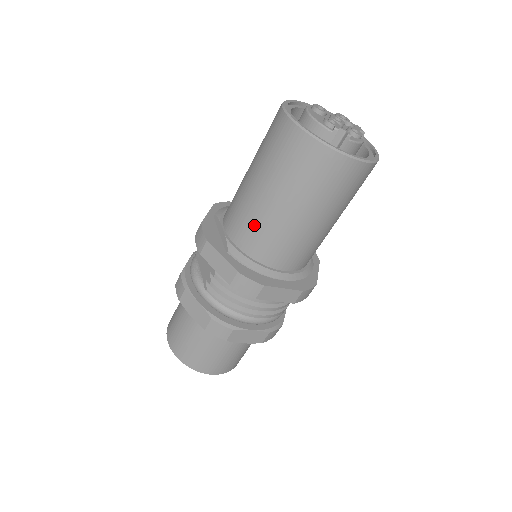
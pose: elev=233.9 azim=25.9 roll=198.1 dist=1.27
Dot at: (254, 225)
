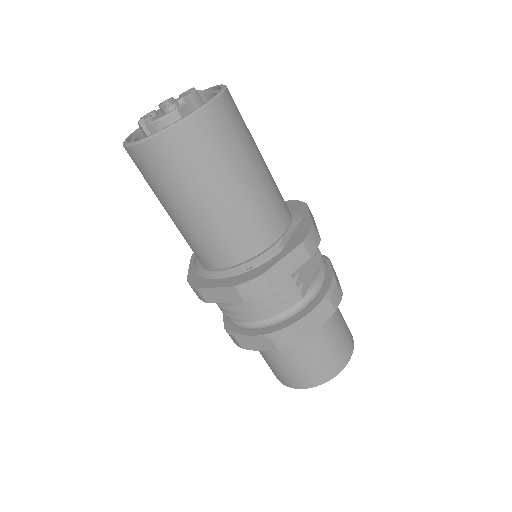
Dot at: occluded
